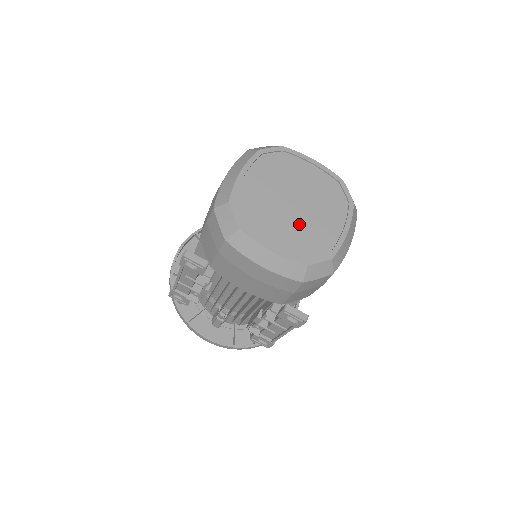
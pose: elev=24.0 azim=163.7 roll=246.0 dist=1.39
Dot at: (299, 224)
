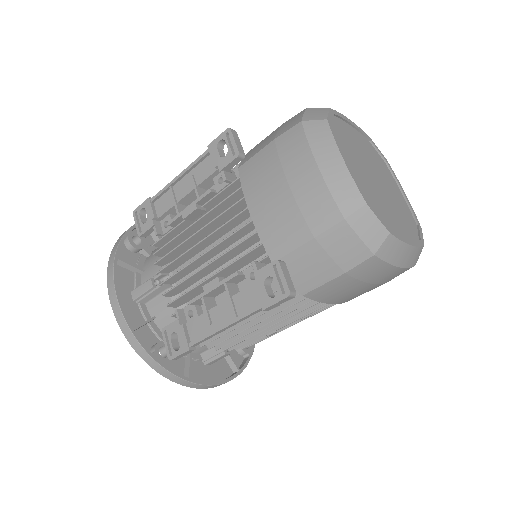
Dot at: (374, 188)
